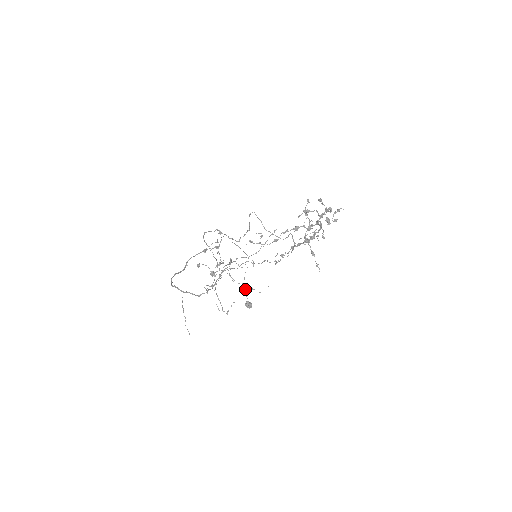
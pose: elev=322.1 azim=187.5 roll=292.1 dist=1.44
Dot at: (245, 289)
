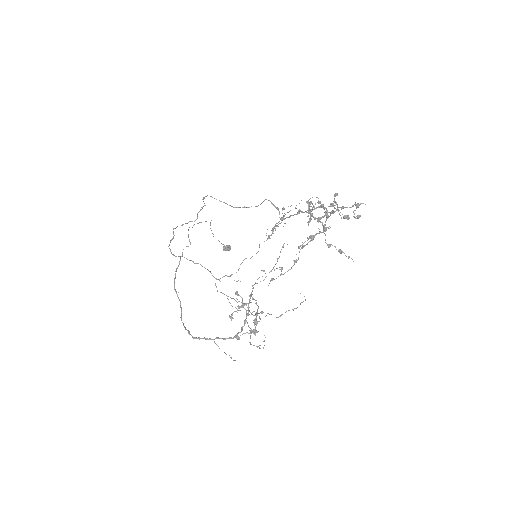
Dot at: (218, 240)
